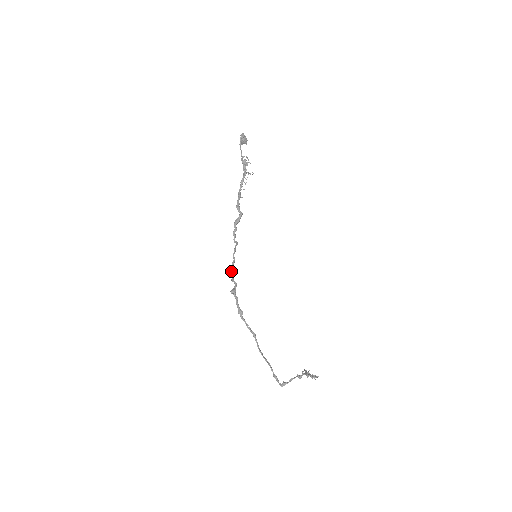
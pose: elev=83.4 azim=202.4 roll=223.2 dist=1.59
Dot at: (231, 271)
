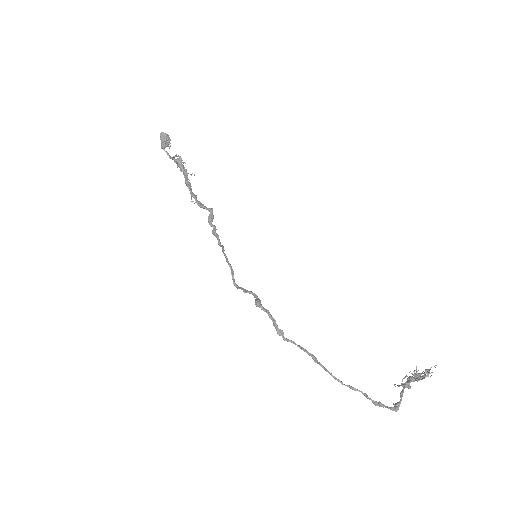
Dot at: (235, 284)
